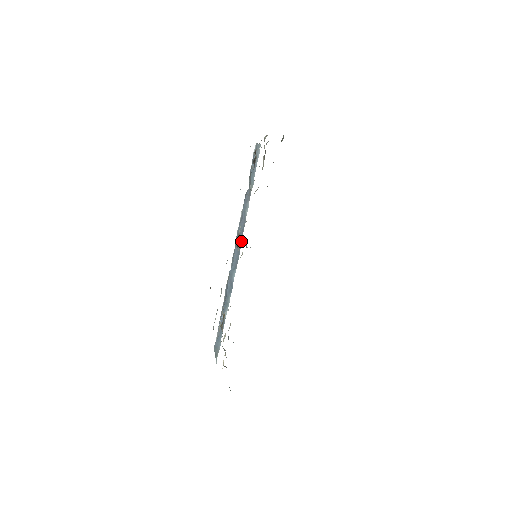
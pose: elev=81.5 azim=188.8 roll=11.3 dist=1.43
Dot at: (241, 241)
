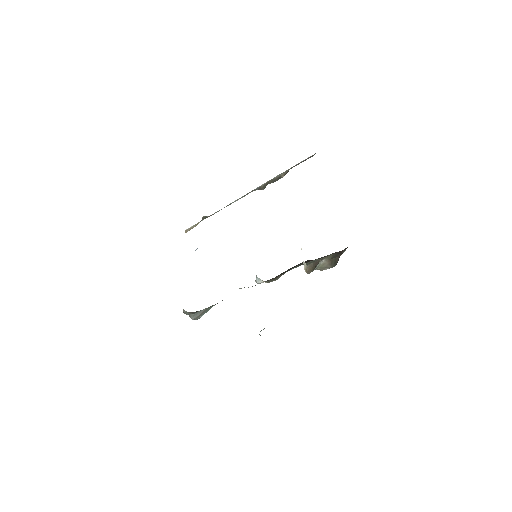
Dot at: occluded
